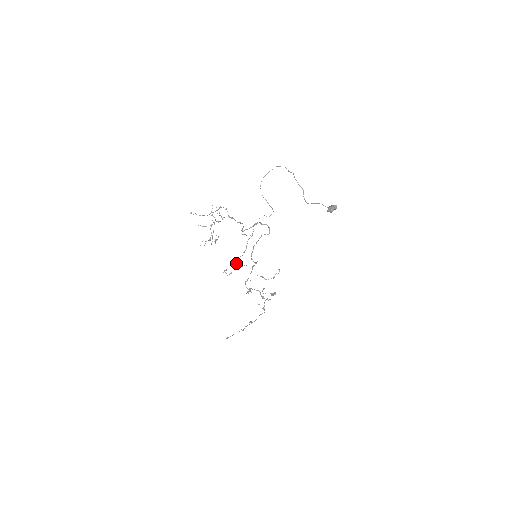
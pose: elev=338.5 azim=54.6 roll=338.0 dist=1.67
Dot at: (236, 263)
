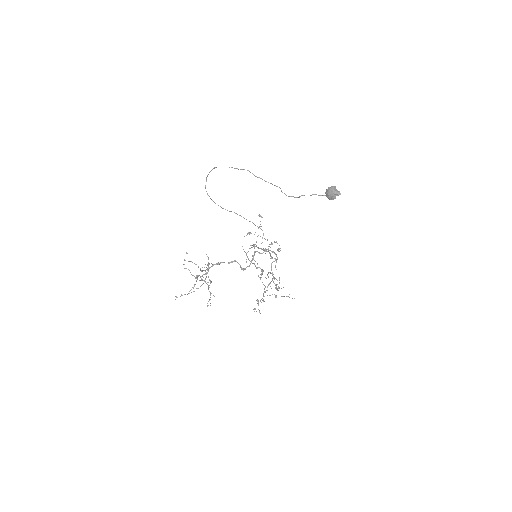
Dot at: (262, 300)
